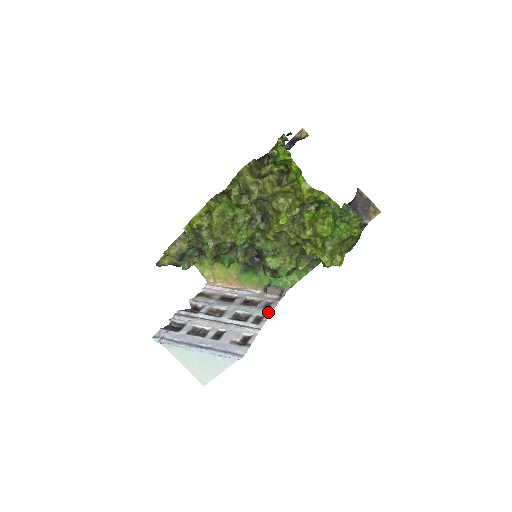
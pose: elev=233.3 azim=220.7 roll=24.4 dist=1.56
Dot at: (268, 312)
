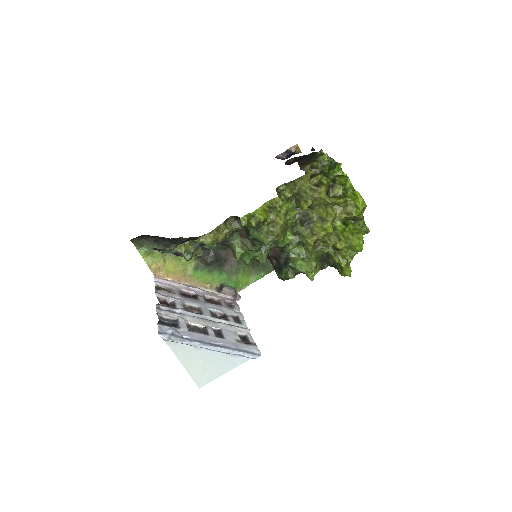
Dot at: (238, 312)
